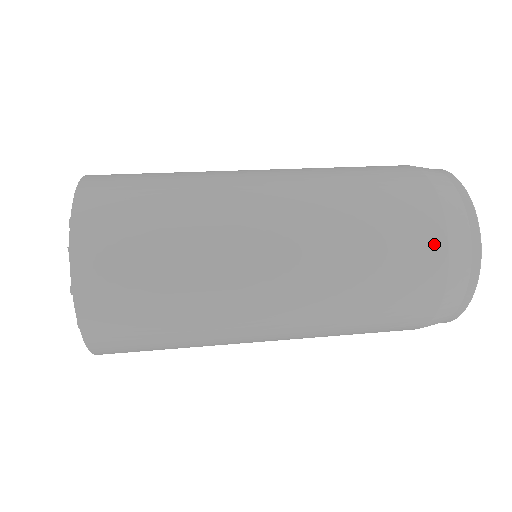
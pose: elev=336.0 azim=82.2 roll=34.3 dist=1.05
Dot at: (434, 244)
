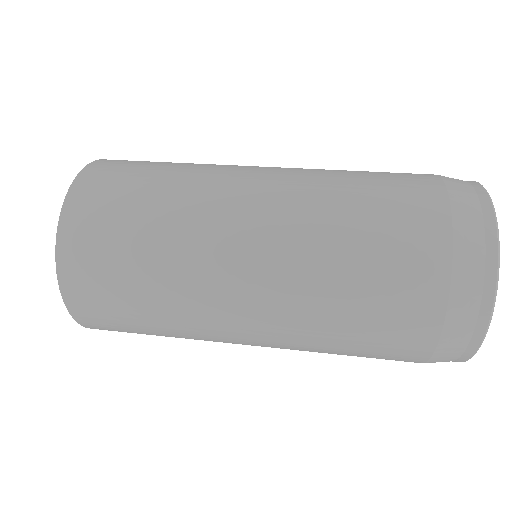
Dot at: (431, 285)
